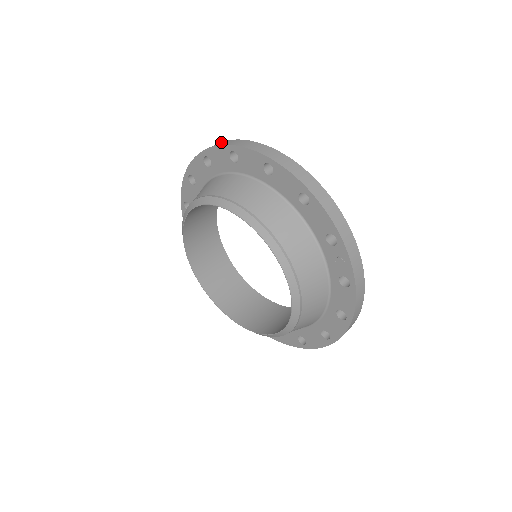
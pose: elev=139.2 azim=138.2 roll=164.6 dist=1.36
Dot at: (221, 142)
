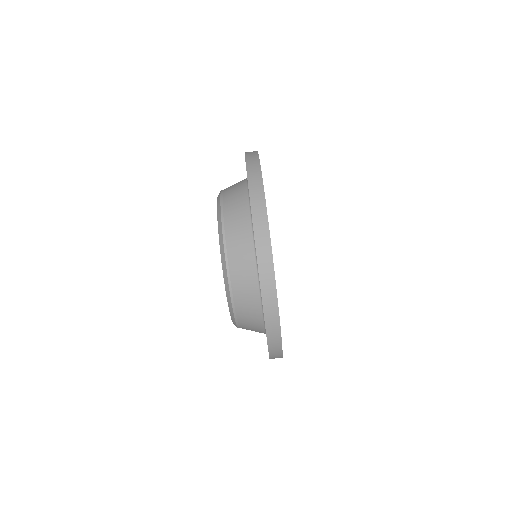
Dot at: (257, 164)
